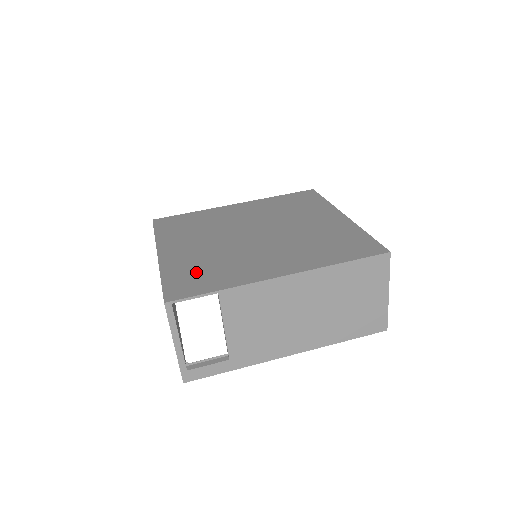
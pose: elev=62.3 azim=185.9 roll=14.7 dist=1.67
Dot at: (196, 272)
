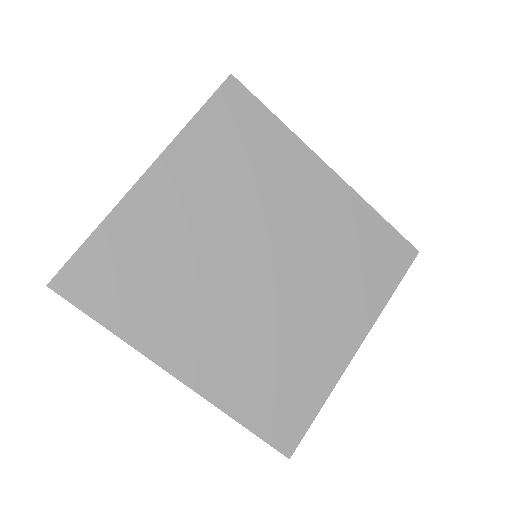
Dot at: (130, 267)
